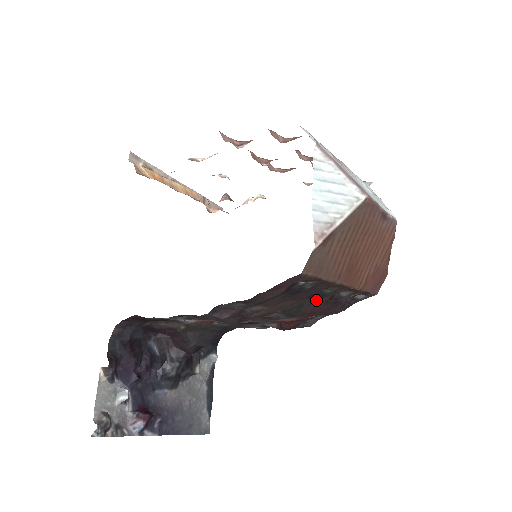
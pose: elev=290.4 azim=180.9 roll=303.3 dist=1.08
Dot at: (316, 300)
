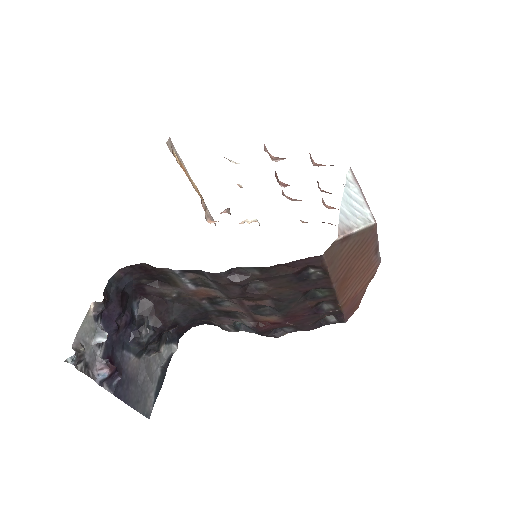
Dot at: (306, 301)
